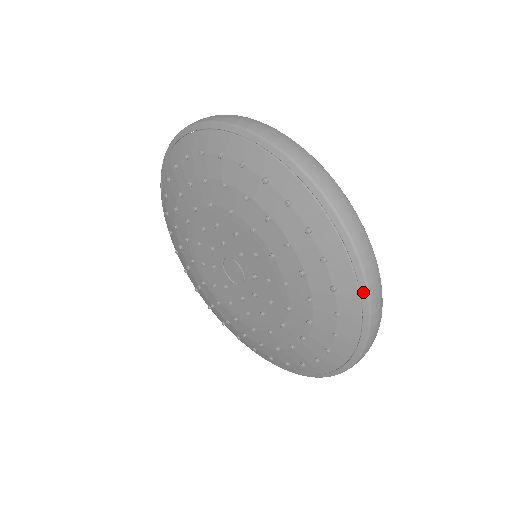
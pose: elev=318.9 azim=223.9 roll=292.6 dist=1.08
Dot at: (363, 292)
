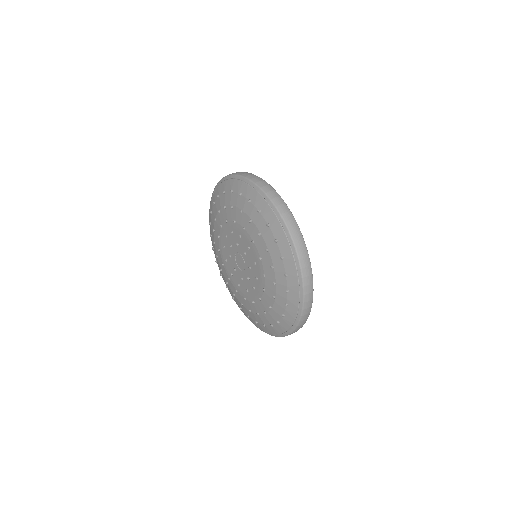
Dot at: (288, 332)
